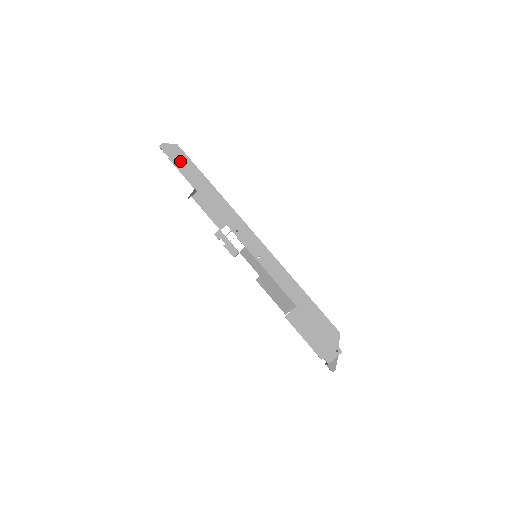
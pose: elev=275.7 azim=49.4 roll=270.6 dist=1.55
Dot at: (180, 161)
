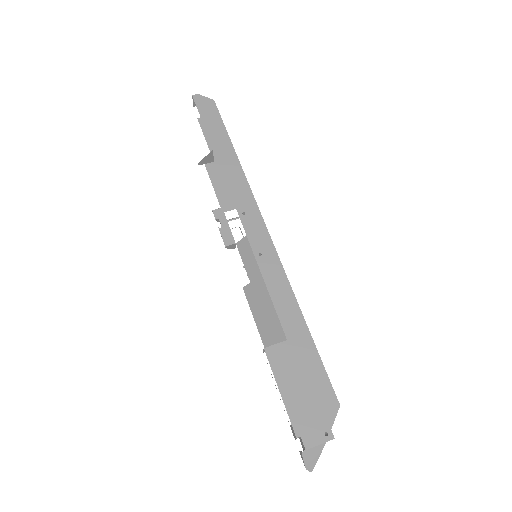
Dot at: (209, 117)
